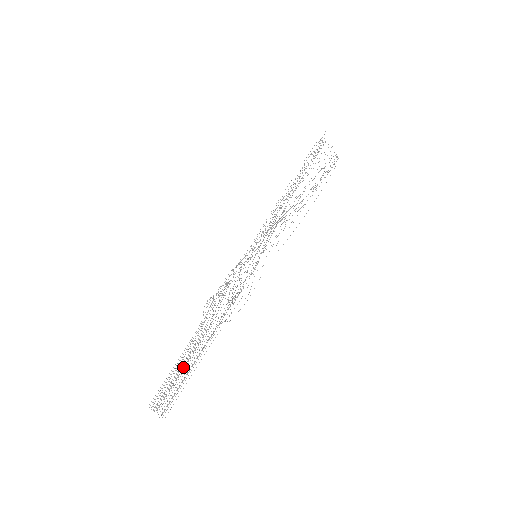
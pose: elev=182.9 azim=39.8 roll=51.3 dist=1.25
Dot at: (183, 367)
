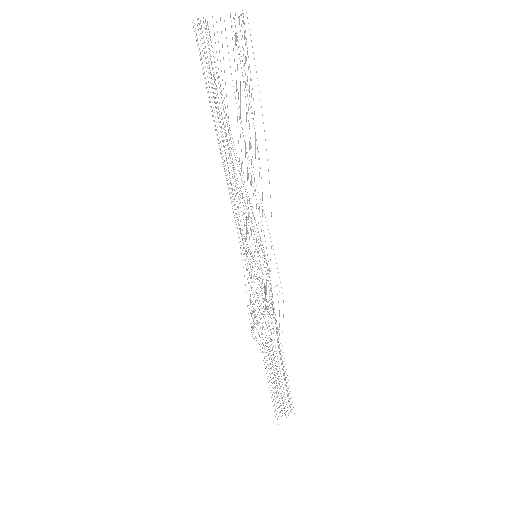
Dot at: (278, 378)
